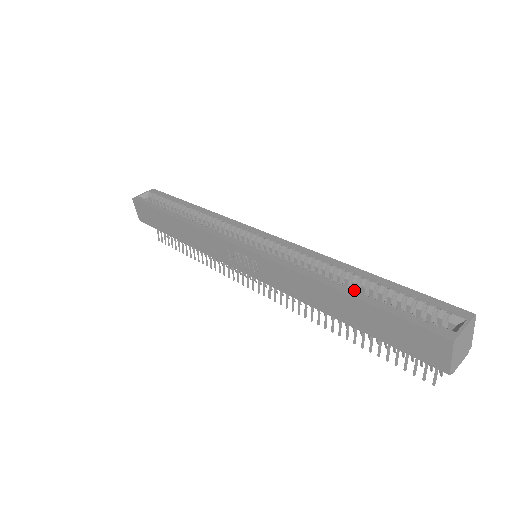
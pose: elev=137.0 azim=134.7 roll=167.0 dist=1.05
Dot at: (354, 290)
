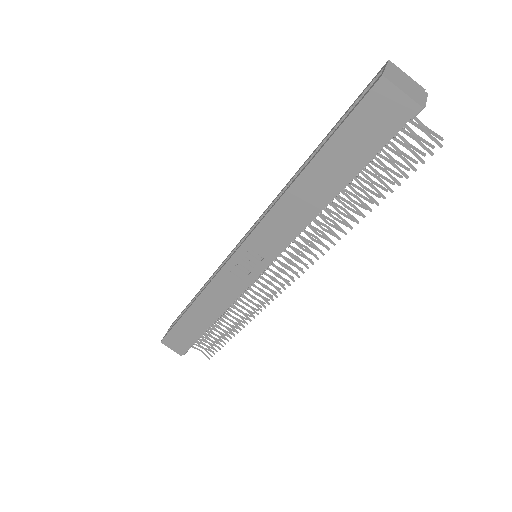
Dot at: (310, 160)
